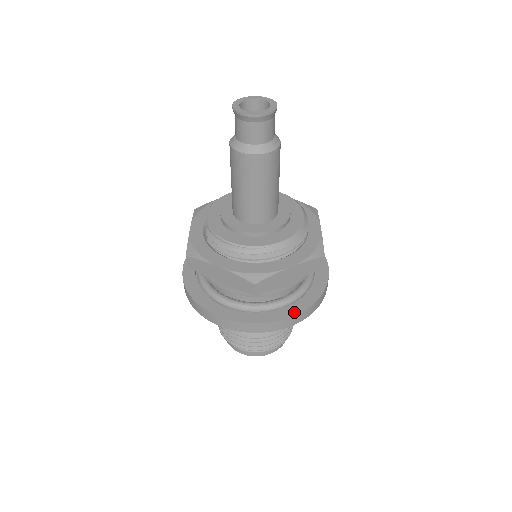
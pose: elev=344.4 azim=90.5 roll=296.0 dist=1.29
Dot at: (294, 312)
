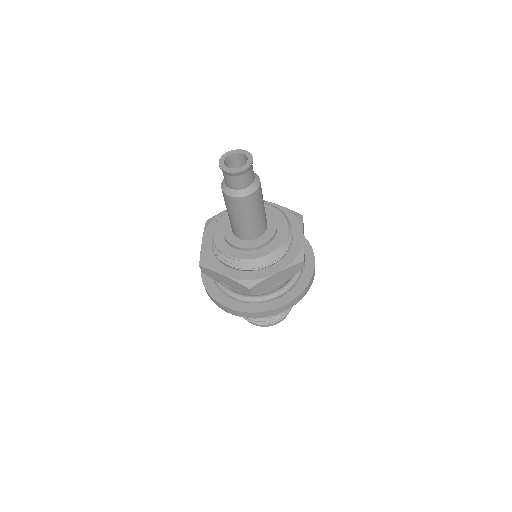
Dot at: (284, 302)
